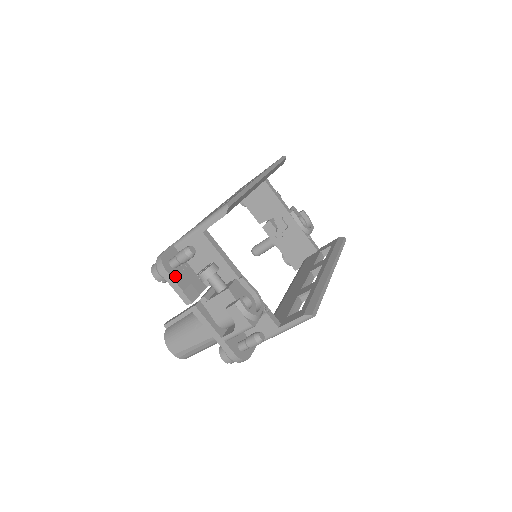
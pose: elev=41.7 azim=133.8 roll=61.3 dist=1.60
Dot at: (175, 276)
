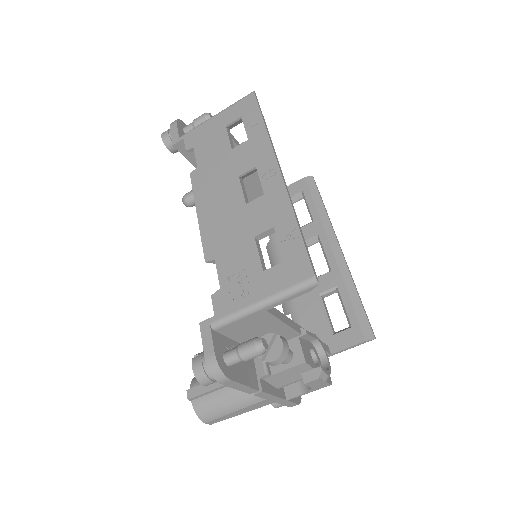
Dot at: (237, 376)
